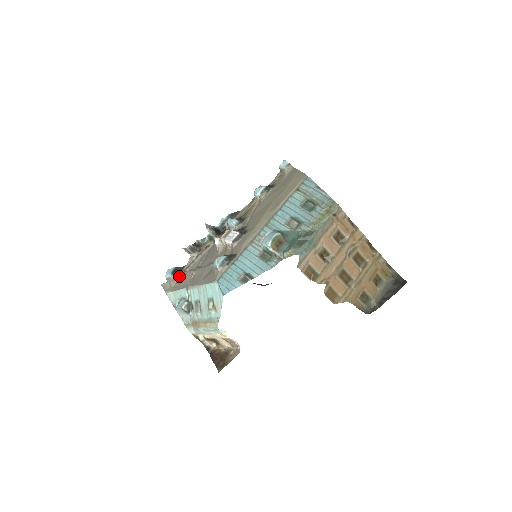
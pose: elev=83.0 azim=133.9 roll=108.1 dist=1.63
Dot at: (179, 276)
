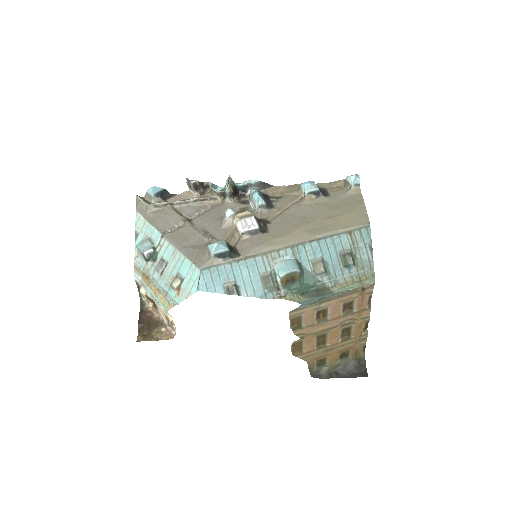
Dot at: (162, 206)
